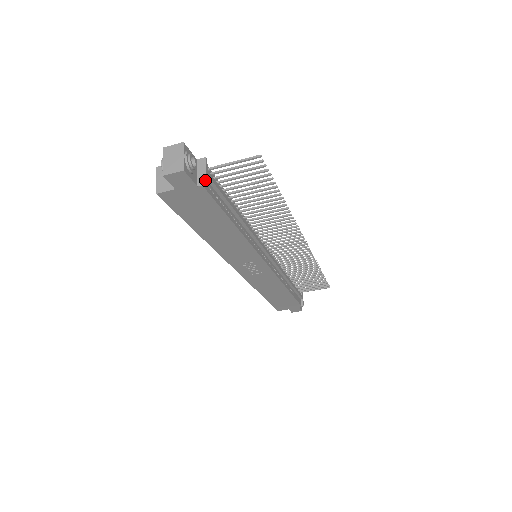
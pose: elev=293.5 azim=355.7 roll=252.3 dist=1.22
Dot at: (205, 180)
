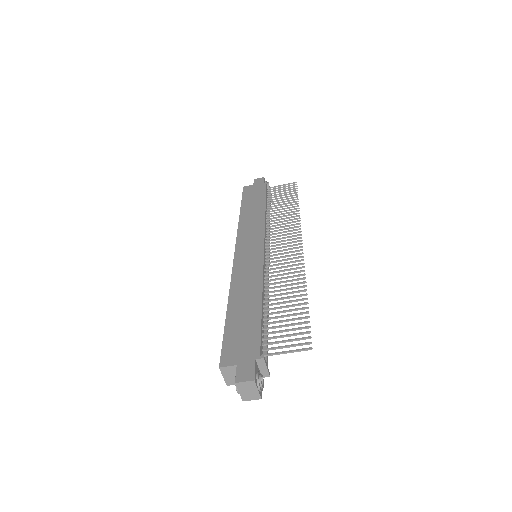
Dot at: (268, 374)
